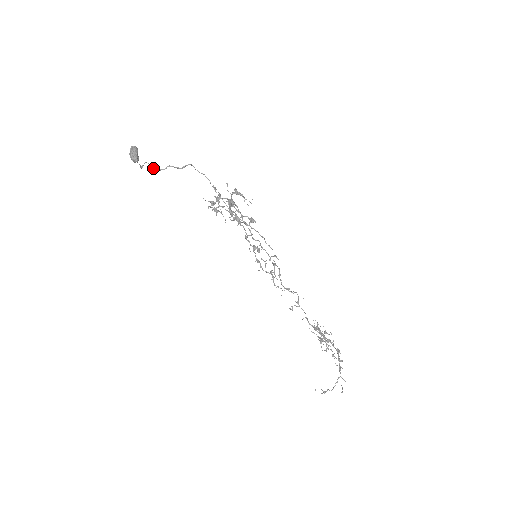
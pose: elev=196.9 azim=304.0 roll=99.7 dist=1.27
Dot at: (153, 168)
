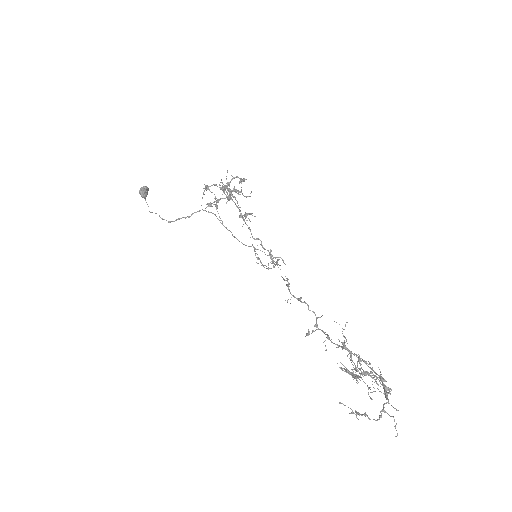
Dot at: occluded
